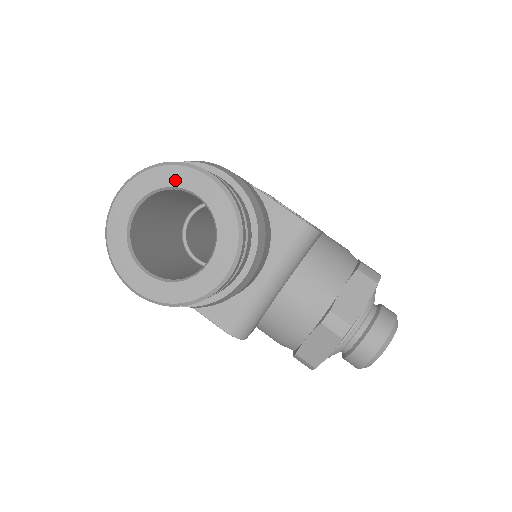
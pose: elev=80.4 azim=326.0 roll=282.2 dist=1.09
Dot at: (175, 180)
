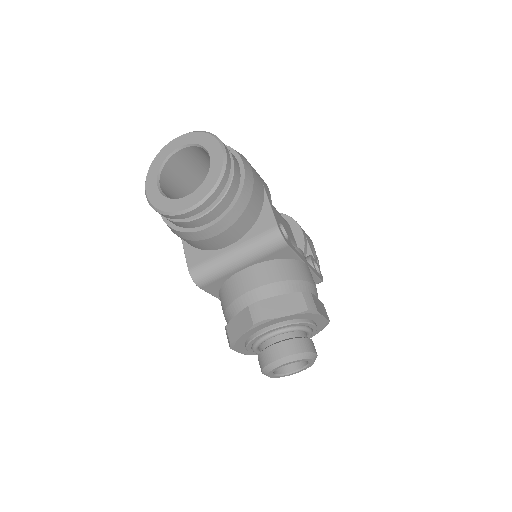
Dot at: (206, 143)
